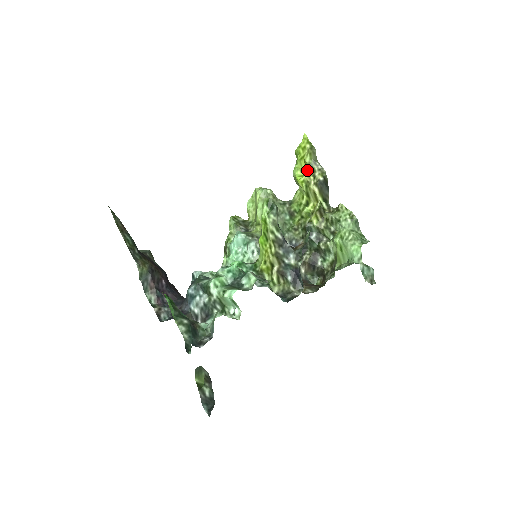
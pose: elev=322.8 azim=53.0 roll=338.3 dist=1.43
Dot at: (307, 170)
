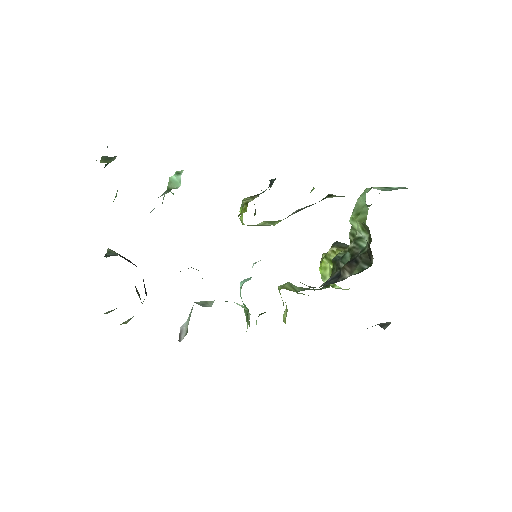
Dot at: occluded
